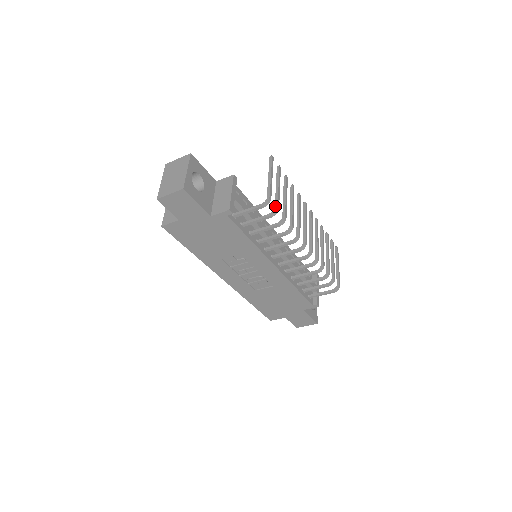
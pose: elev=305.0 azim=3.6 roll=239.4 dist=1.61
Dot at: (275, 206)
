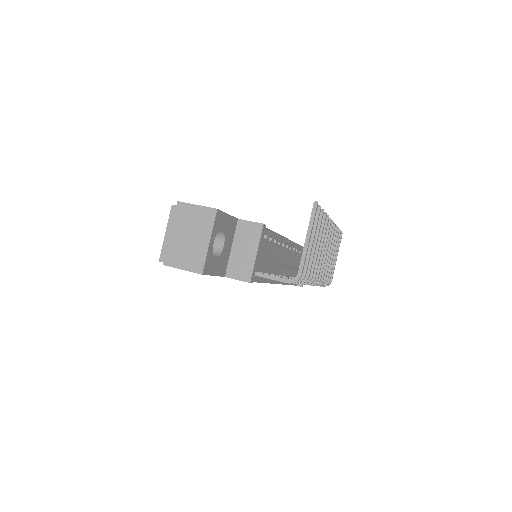
Dot at: occluded
